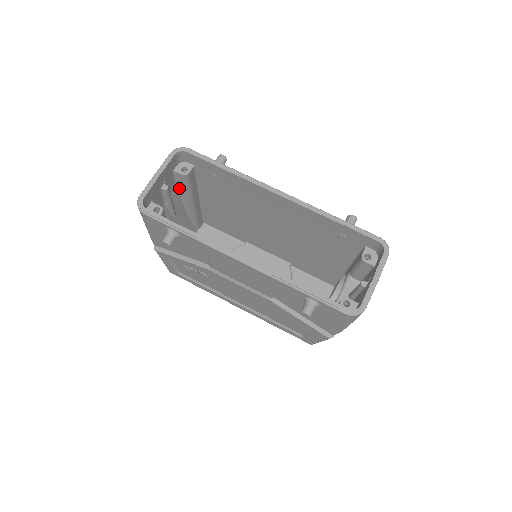
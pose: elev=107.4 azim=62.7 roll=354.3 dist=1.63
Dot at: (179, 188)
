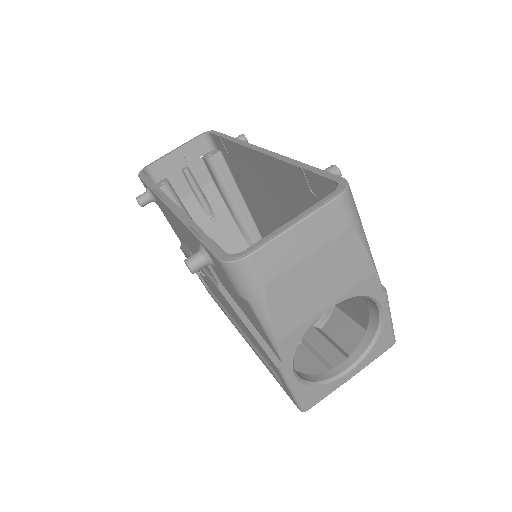
Dot at: (216, 184)
